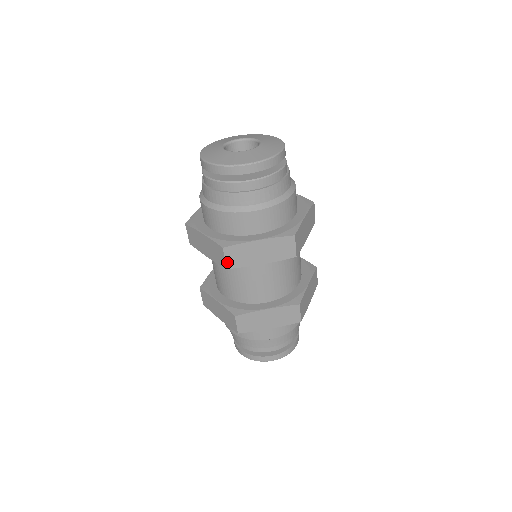
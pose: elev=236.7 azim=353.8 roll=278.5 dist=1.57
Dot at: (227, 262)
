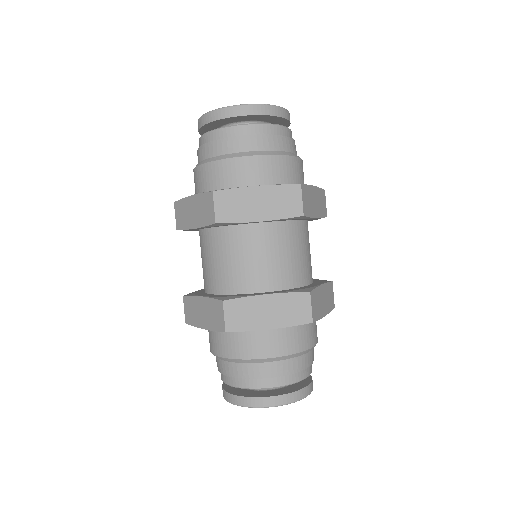
Dot at: (303, 206)
